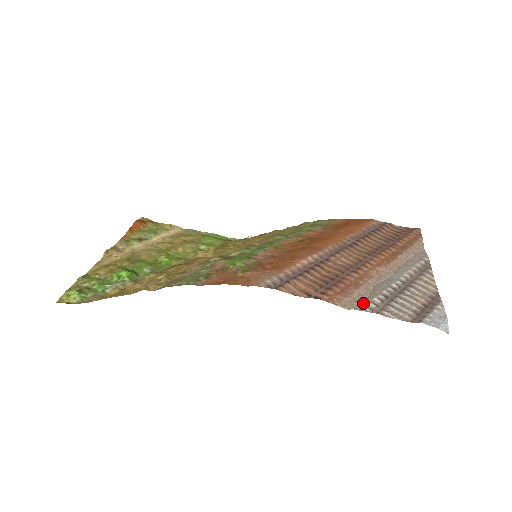
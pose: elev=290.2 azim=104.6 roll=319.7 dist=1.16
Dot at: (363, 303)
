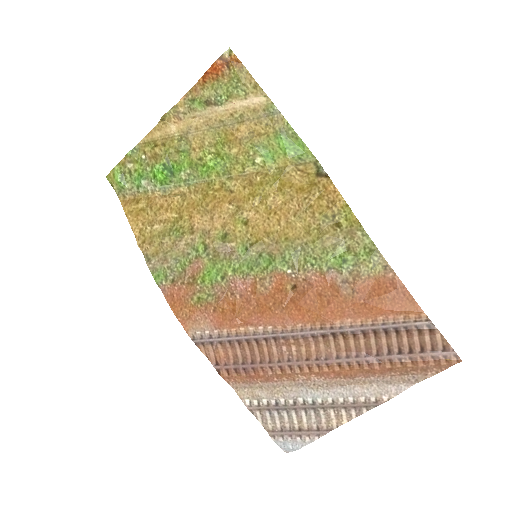
Dot at: (252, 396)
